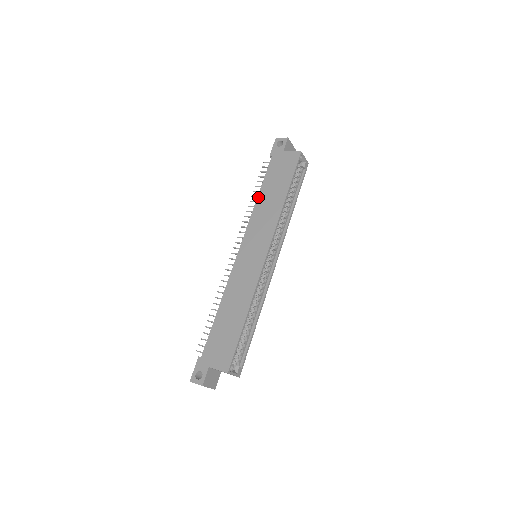
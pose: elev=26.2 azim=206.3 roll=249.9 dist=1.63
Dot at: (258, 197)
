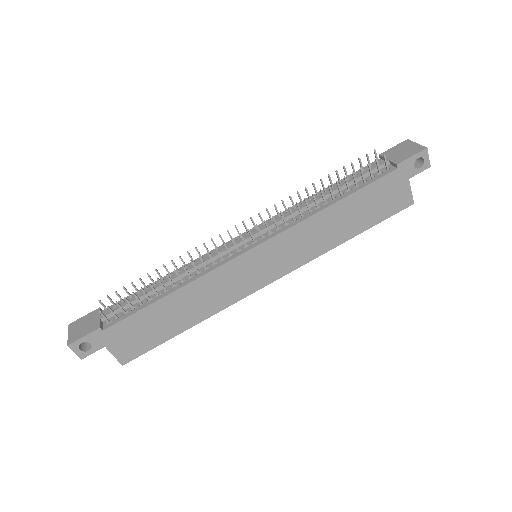
Dot at: (333, 206)
